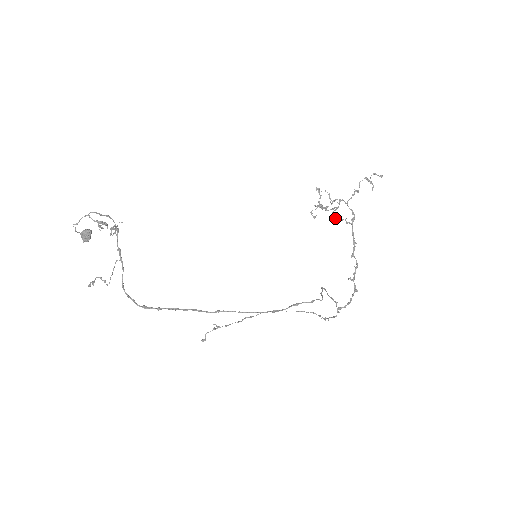
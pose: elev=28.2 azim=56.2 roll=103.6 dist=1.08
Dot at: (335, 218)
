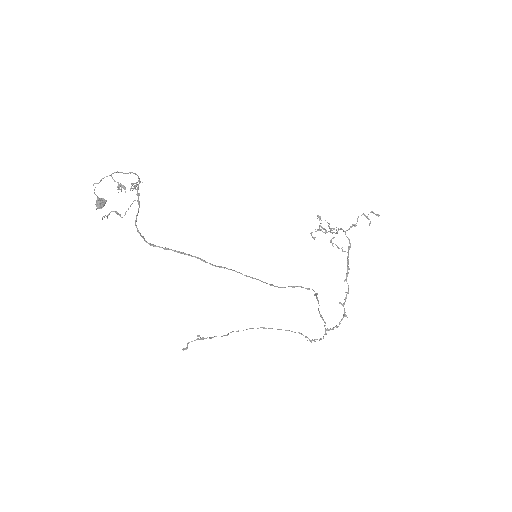
Dot at: (332, 245)
